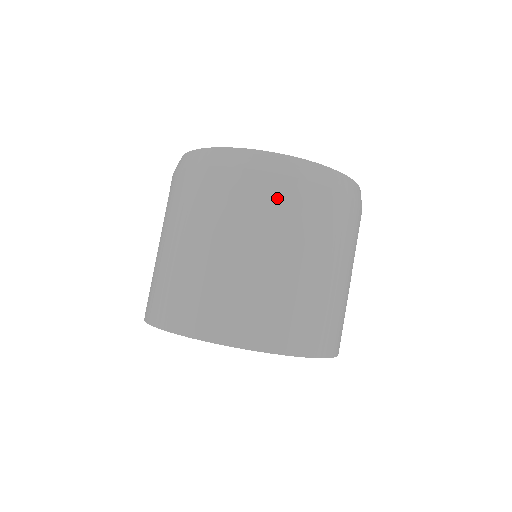
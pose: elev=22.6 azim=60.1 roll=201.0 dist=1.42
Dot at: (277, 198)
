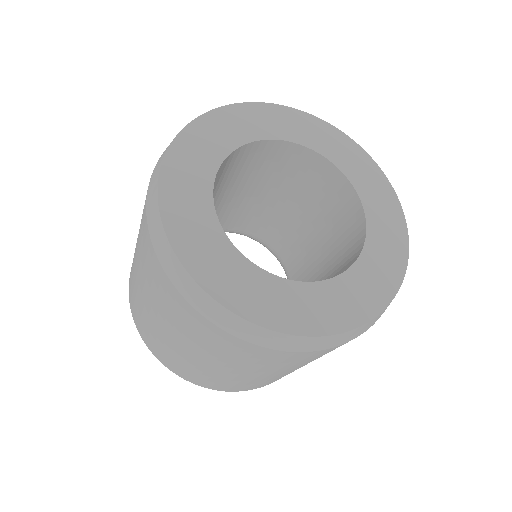
Dot at: (265, 358)
